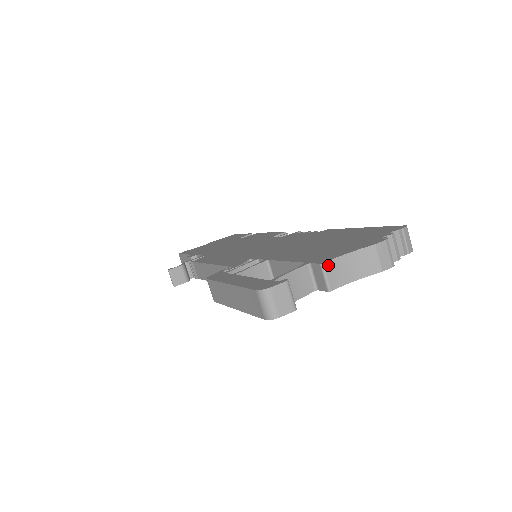
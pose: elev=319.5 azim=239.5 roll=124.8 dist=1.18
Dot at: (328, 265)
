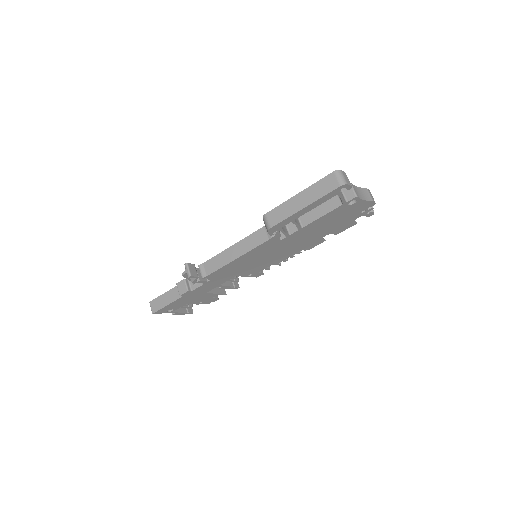
Dot at: (353, 185)
